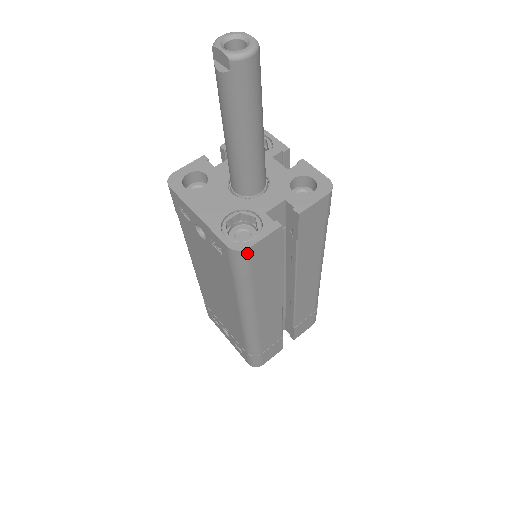
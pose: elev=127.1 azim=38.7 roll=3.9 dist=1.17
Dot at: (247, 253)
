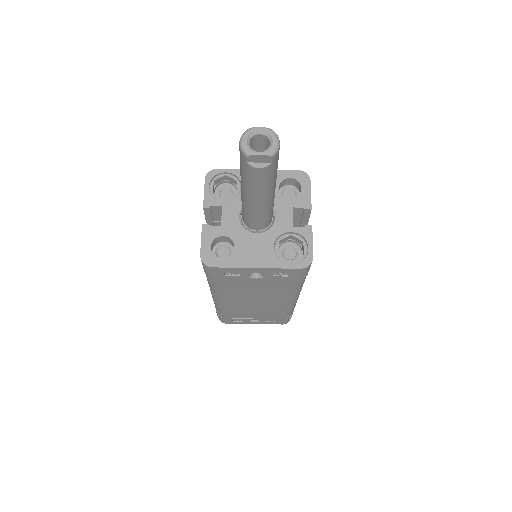
Dot at: occluded
